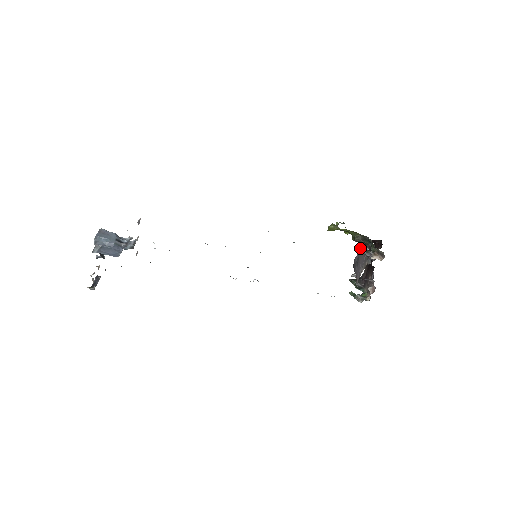
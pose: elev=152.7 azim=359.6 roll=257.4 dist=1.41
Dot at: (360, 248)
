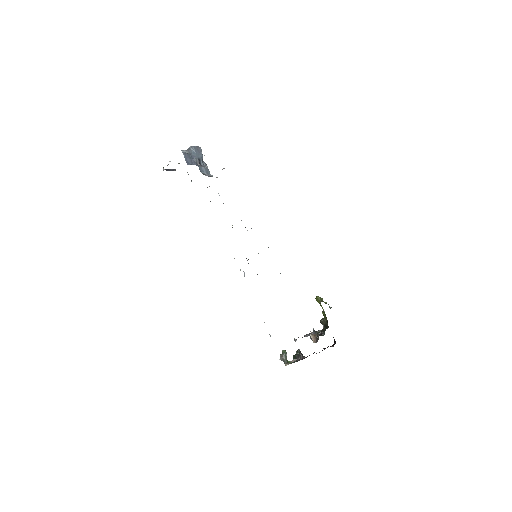
Dot at: occluded
